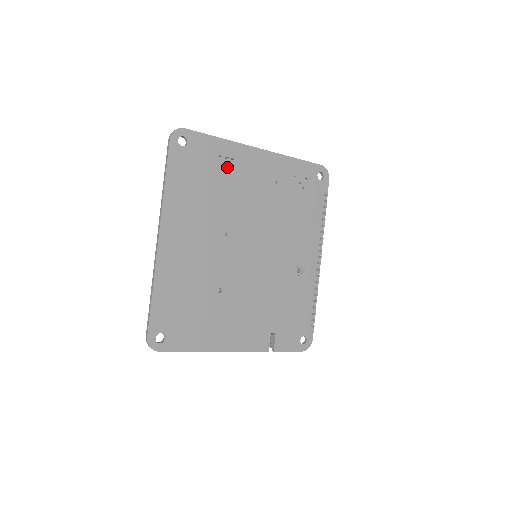
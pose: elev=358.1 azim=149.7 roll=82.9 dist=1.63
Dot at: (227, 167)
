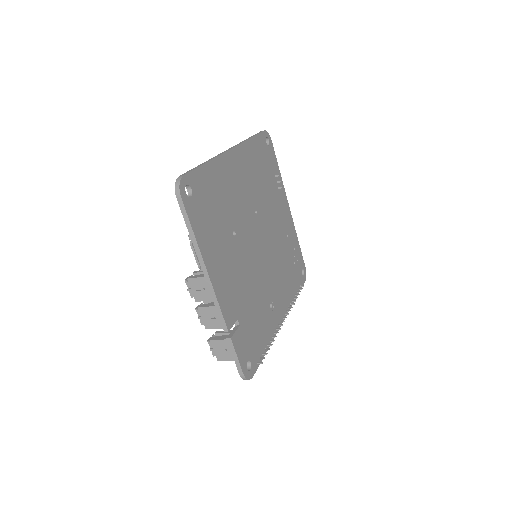
Dot at: (275, 186)
